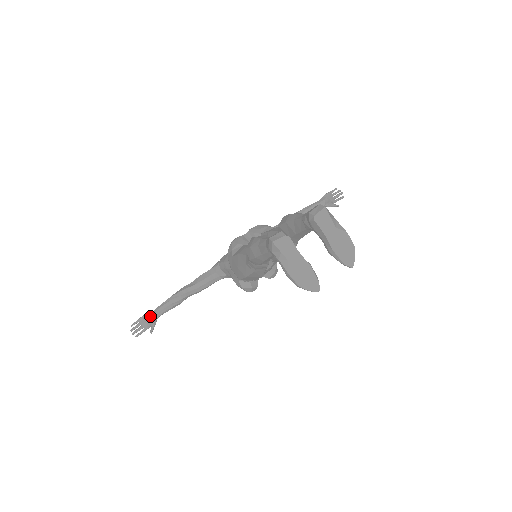
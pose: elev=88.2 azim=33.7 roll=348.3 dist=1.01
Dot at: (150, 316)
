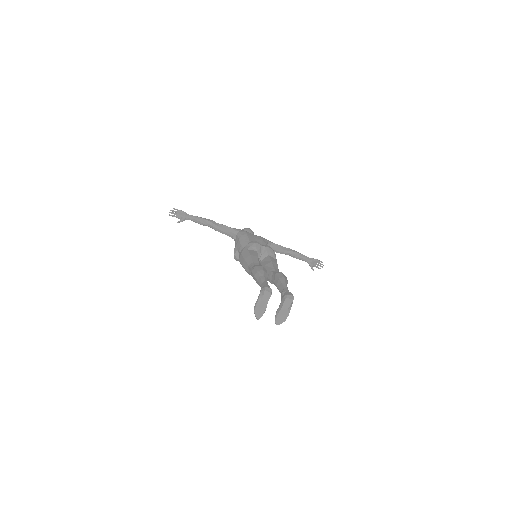
Dot at: (185, 215)
